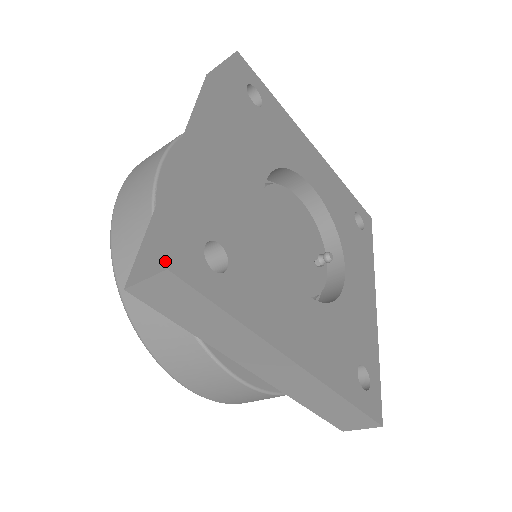
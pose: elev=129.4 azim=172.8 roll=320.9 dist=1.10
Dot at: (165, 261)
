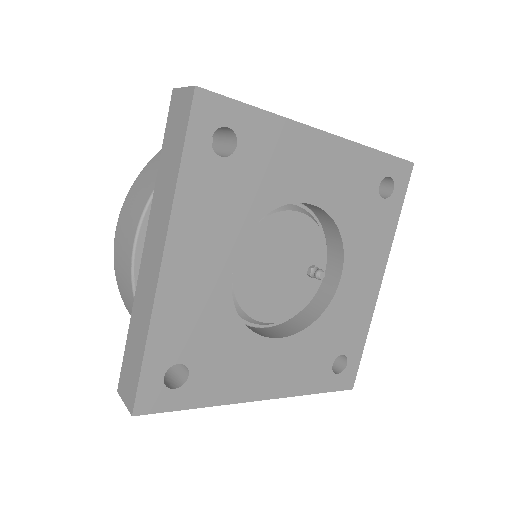
Dot at: (131, 405)
